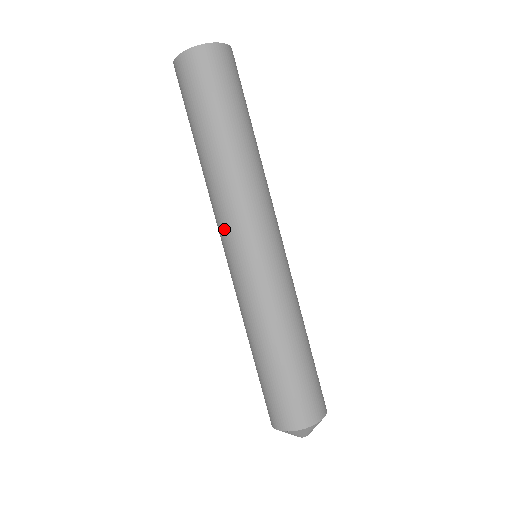
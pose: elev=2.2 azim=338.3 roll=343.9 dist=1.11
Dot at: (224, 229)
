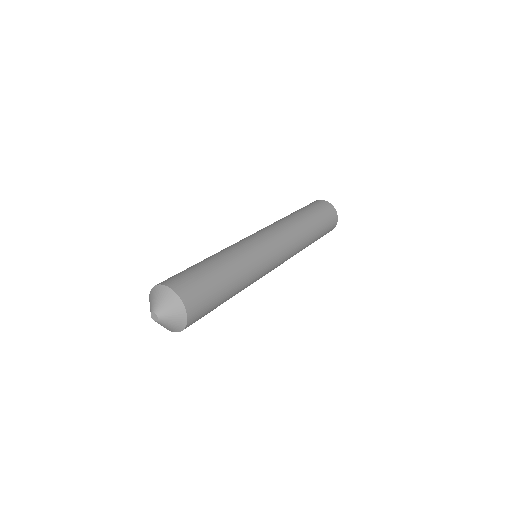
Dot at: occluded
